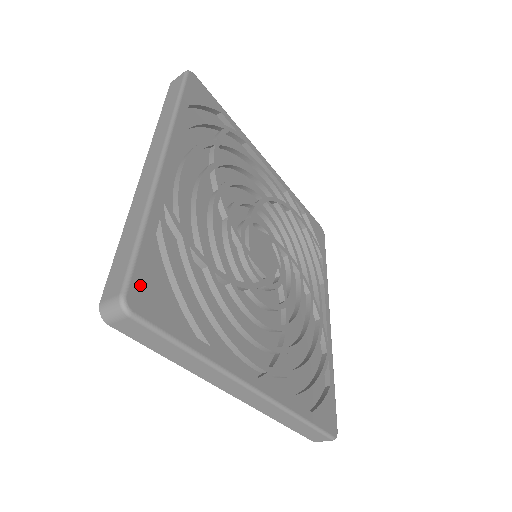
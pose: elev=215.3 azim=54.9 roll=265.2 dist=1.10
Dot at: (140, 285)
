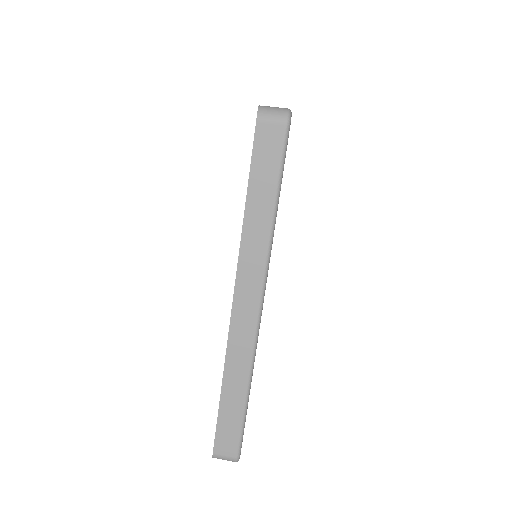
Dot at: occluded
